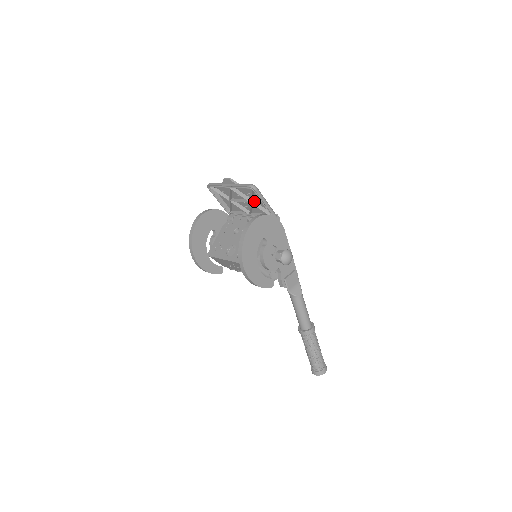
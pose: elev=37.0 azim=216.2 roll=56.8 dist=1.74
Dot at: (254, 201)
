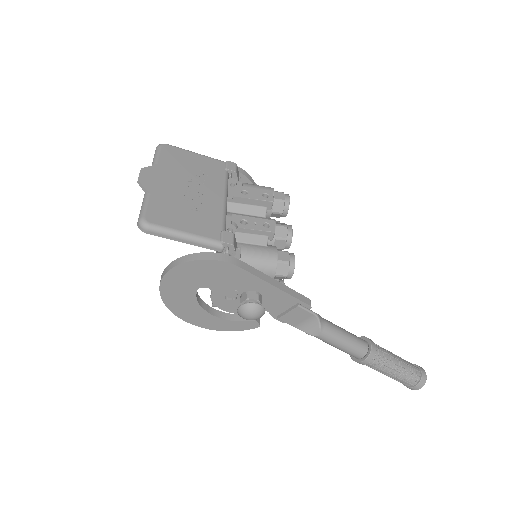
Dot at: (188, 213)
